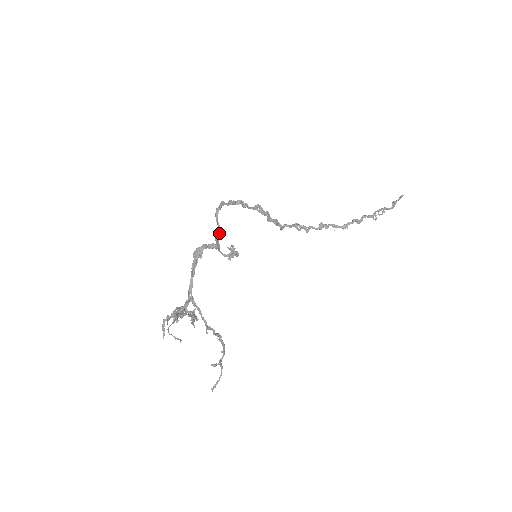
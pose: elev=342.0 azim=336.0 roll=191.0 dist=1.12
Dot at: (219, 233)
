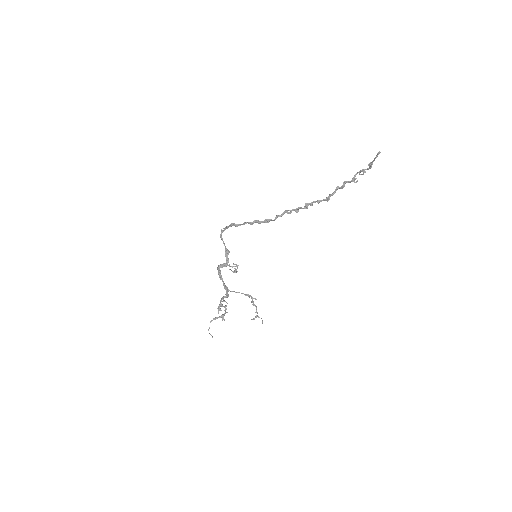
Dot at: (227, 250)
